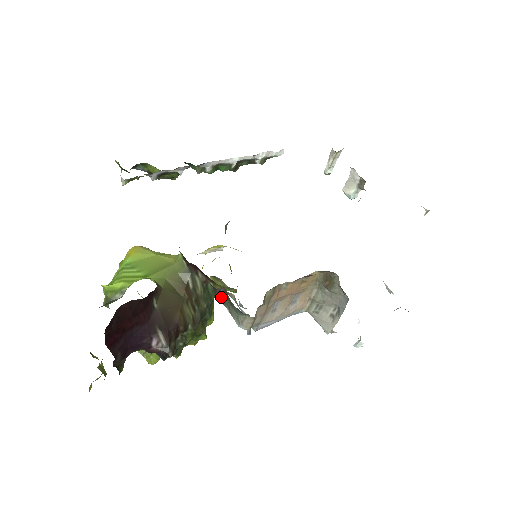
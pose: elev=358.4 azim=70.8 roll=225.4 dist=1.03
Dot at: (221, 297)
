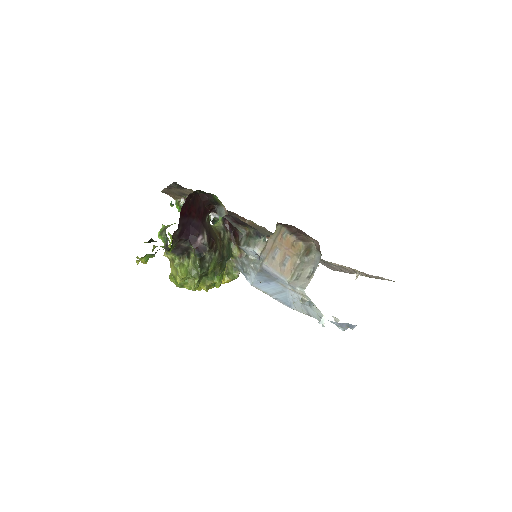
Dot at: (242, 241)
